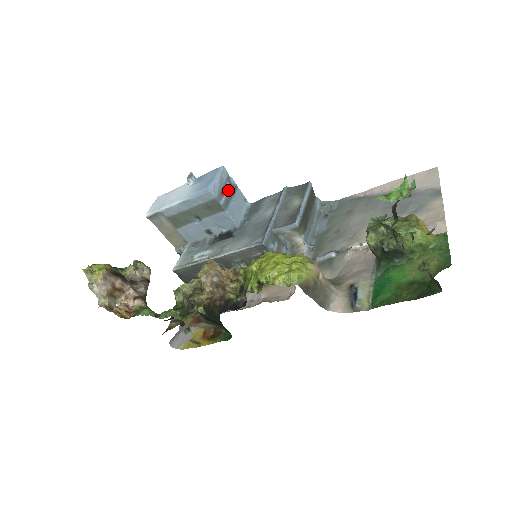
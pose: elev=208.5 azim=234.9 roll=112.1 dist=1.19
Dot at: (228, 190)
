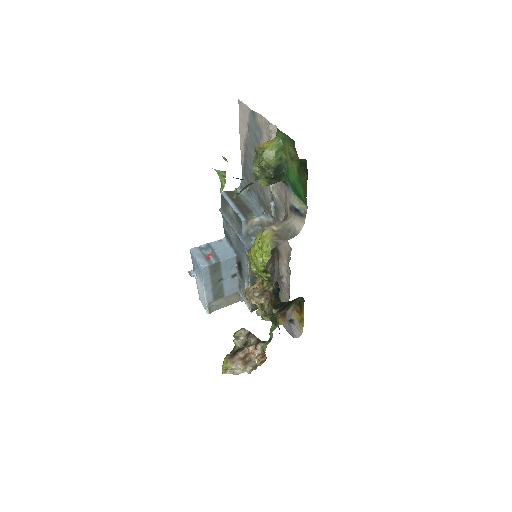
Dot at: (208, 253)
